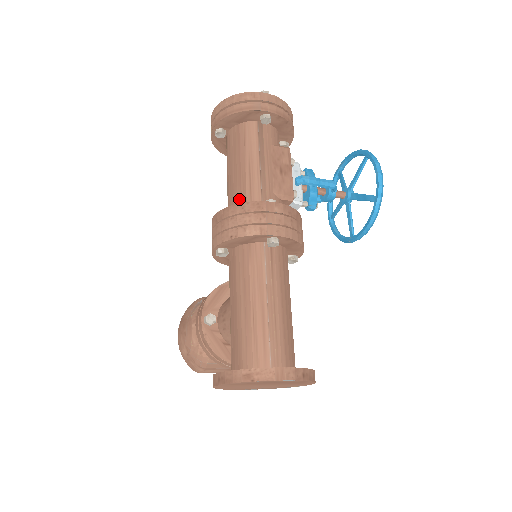
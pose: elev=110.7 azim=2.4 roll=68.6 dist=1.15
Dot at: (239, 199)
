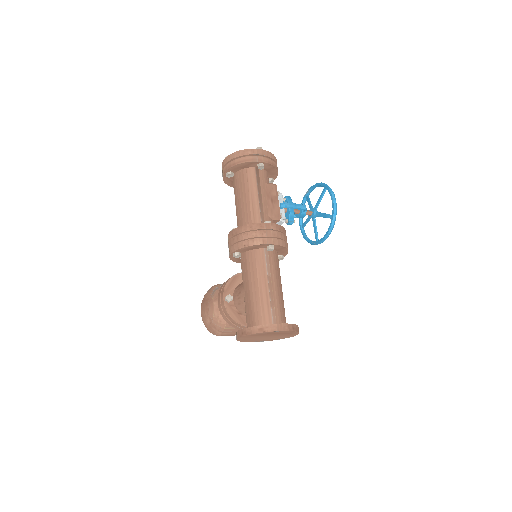
Dot at: (246, 220)
